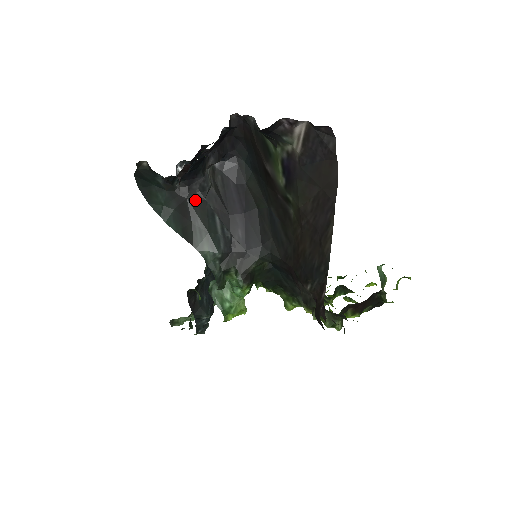
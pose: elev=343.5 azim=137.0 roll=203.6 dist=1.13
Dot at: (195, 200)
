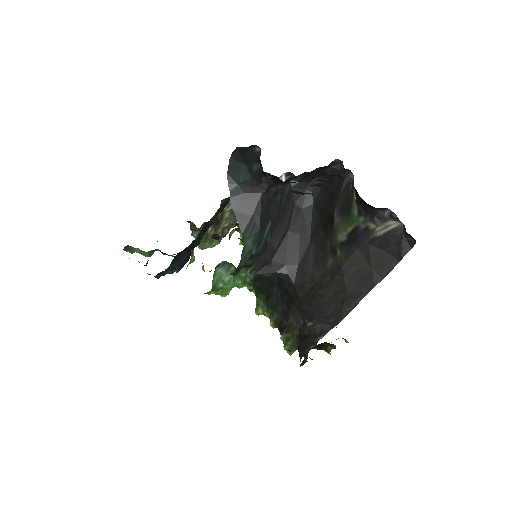
Dot at: (266, 199)
